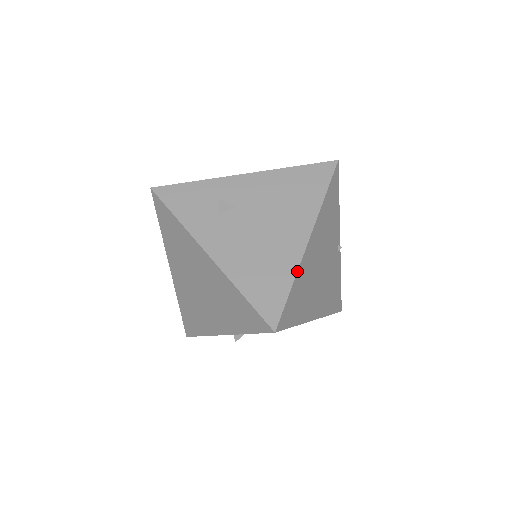
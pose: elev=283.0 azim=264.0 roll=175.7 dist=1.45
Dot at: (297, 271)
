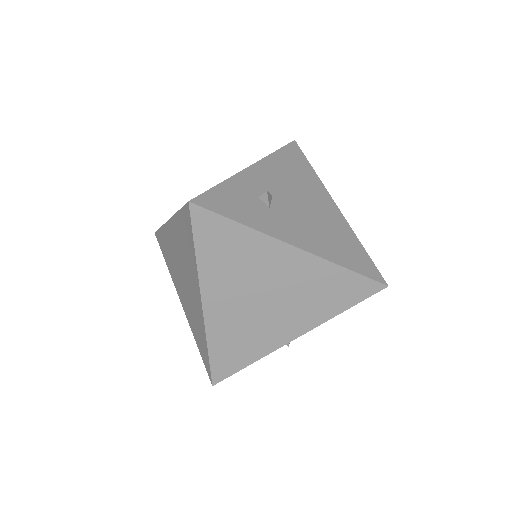
Dot at: (355, 234)
